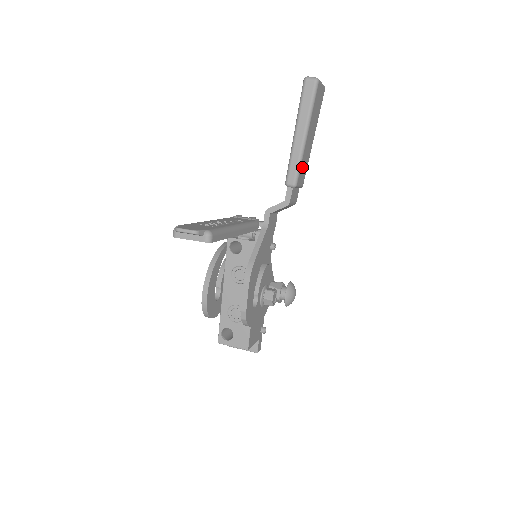
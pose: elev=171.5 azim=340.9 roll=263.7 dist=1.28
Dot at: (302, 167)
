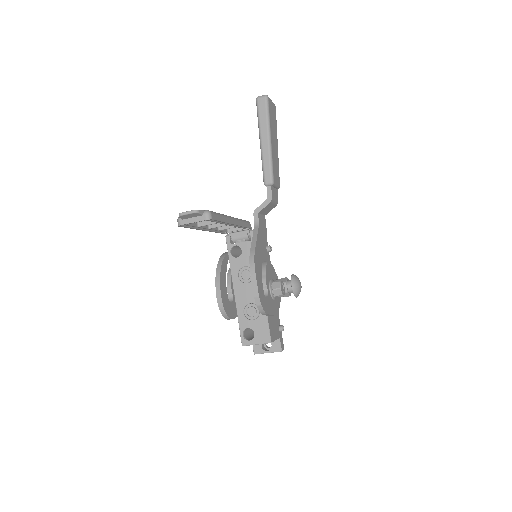
Dot at: (274, 168)
